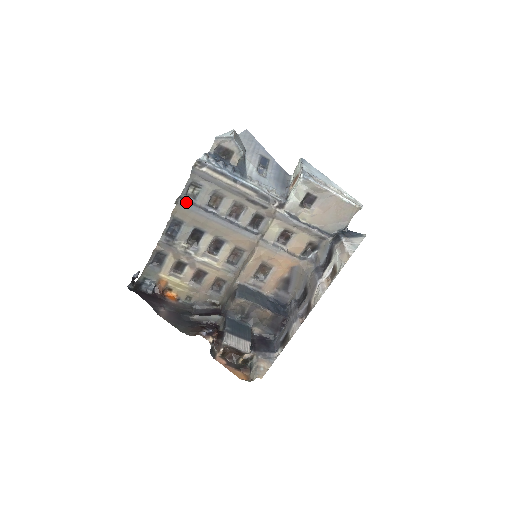
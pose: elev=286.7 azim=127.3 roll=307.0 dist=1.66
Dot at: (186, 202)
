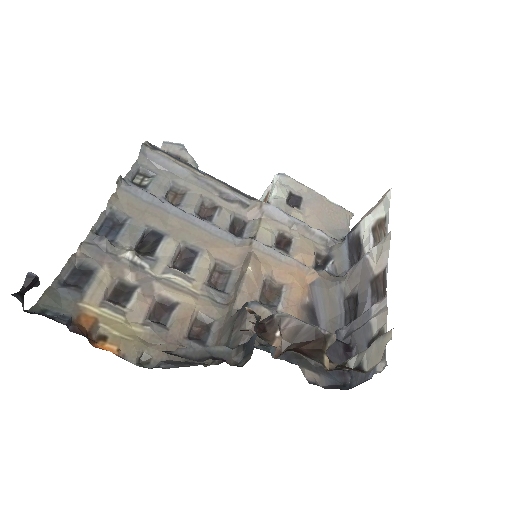
Dot at: (133, 187)
